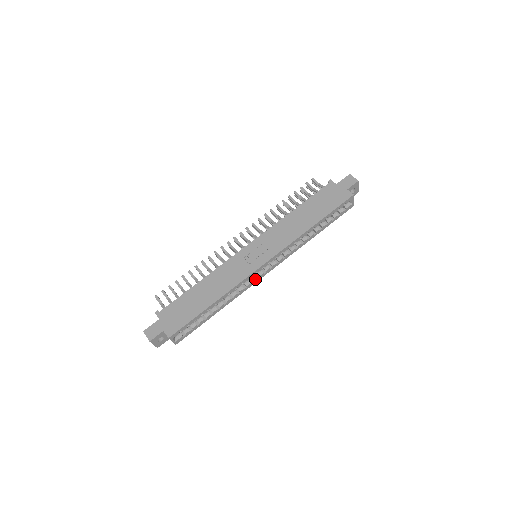
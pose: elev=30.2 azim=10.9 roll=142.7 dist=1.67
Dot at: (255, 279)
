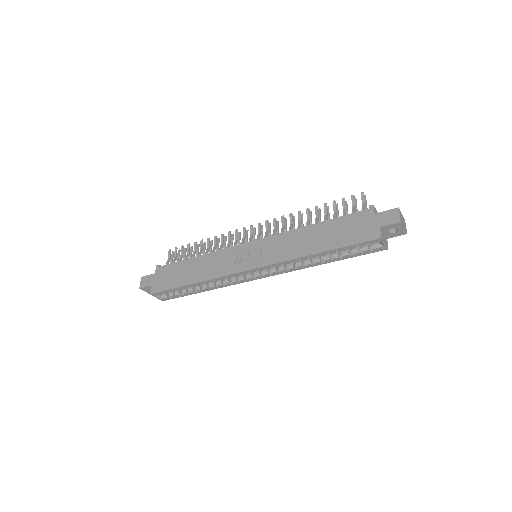
Dot at: (243, 279)
